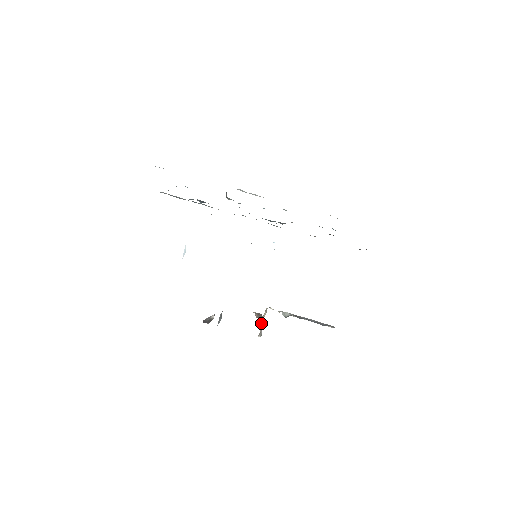
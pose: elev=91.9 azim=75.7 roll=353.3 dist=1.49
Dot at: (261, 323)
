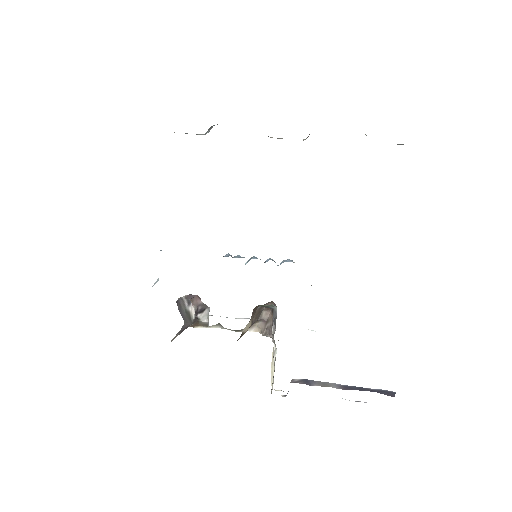
Dot at: (272, 326)
